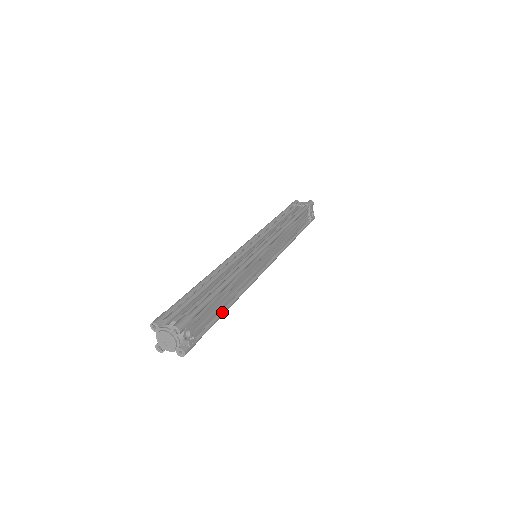
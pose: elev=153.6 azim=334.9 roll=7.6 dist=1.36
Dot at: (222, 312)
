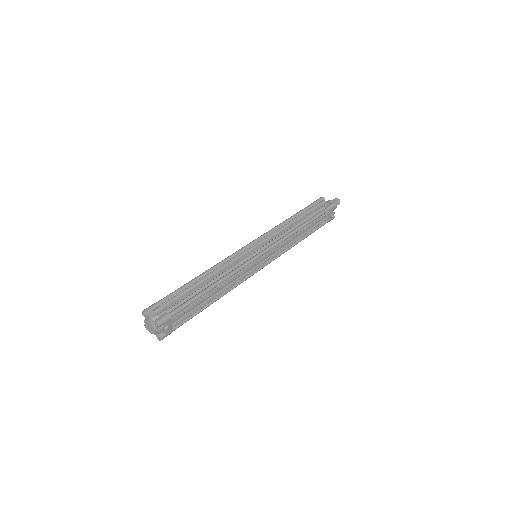
Dot at: (204, 308)
